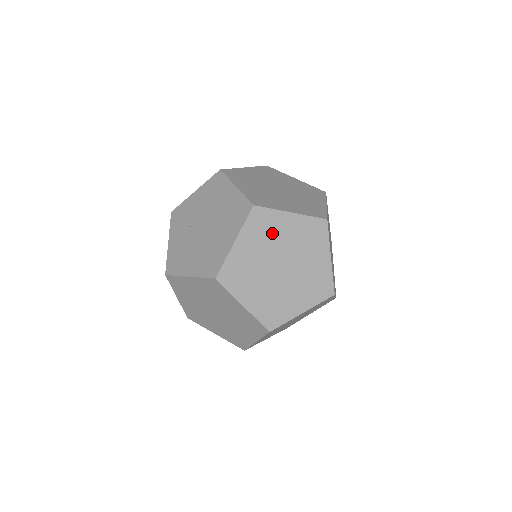
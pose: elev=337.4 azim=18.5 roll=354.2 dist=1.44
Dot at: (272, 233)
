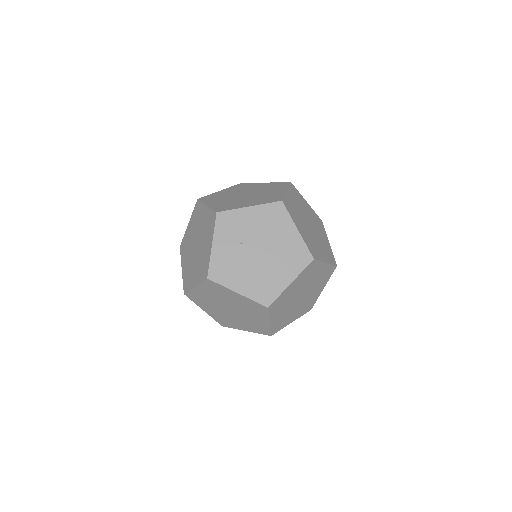
Dot at: (310, 276)
